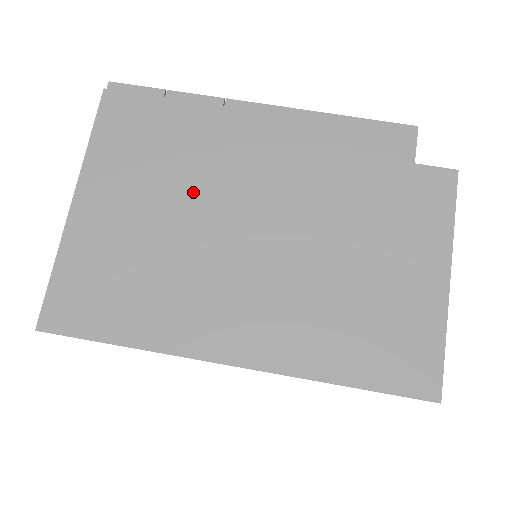
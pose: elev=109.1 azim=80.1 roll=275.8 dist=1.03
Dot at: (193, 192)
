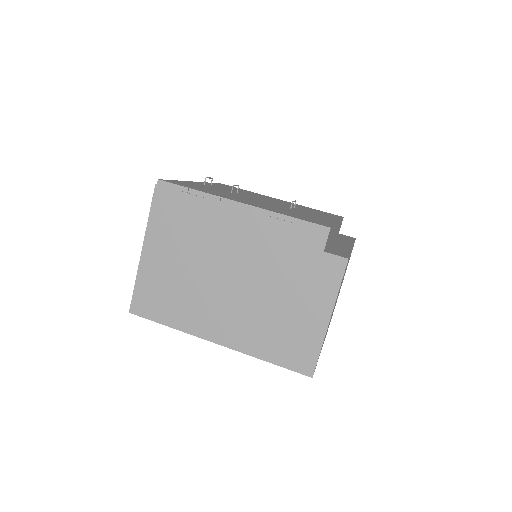
Dot at: (201, 253)
